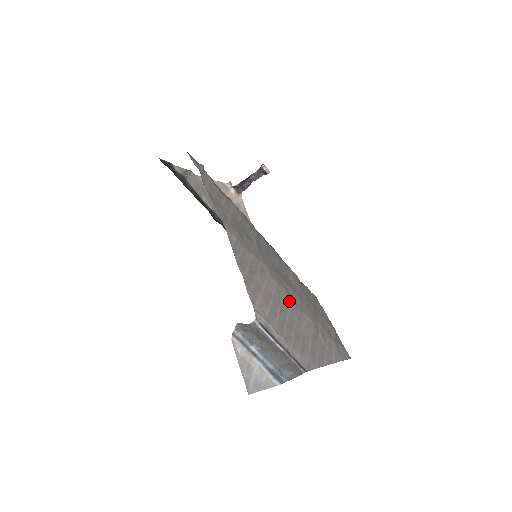
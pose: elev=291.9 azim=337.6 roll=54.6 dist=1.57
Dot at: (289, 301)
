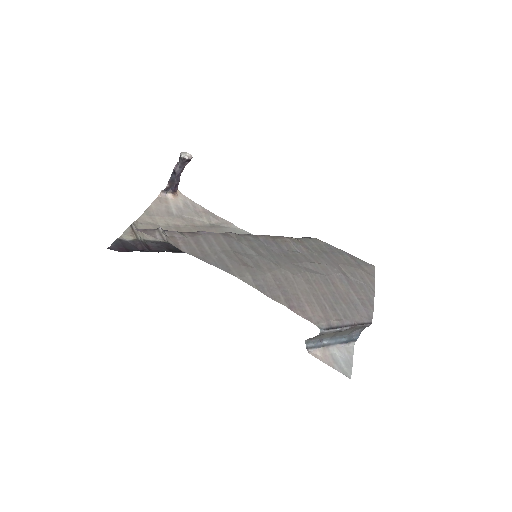
Dot at: (317, 278)
